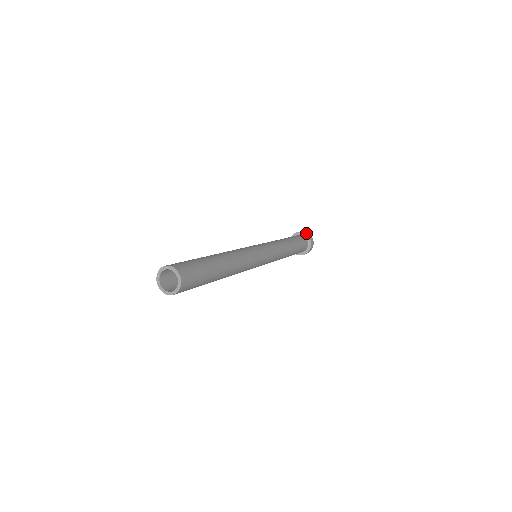
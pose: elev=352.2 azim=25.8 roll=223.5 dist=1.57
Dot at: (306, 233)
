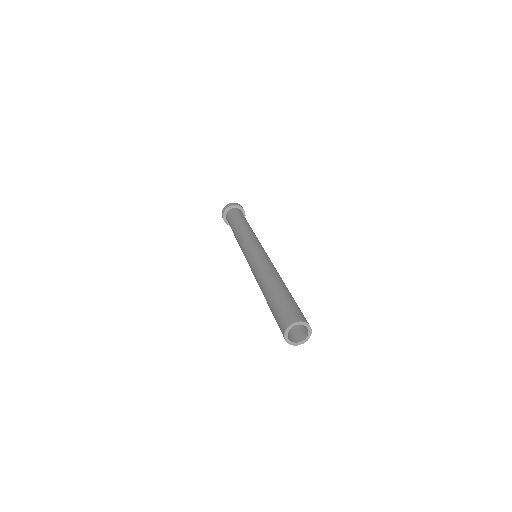
Dot at: occluded
